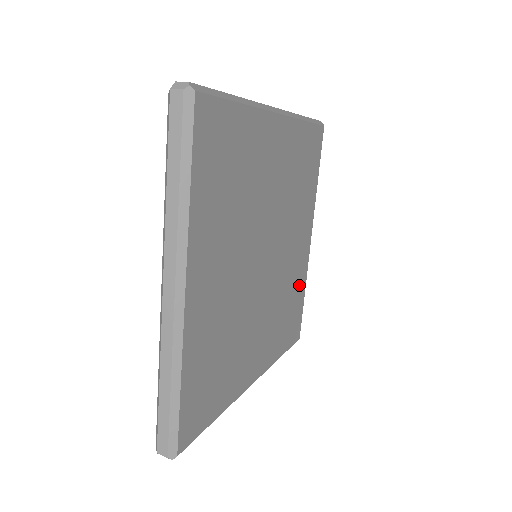
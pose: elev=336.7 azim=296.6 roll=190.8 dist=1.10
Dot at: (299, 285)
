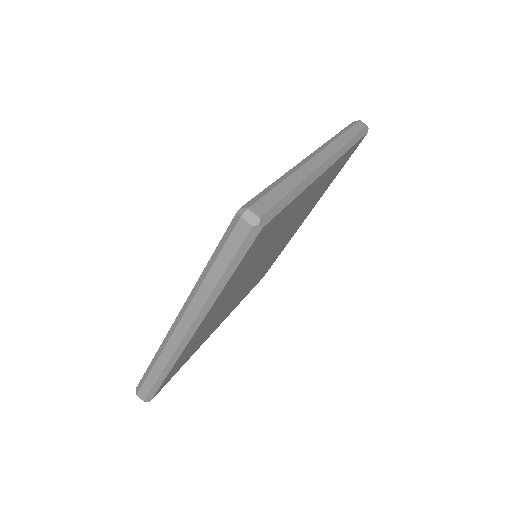
Dot at: (281, 250)
